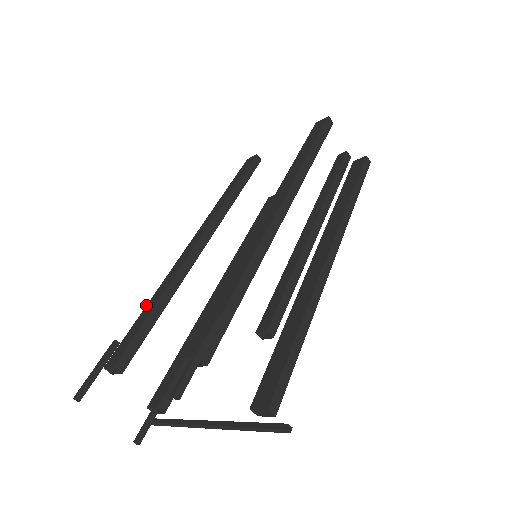
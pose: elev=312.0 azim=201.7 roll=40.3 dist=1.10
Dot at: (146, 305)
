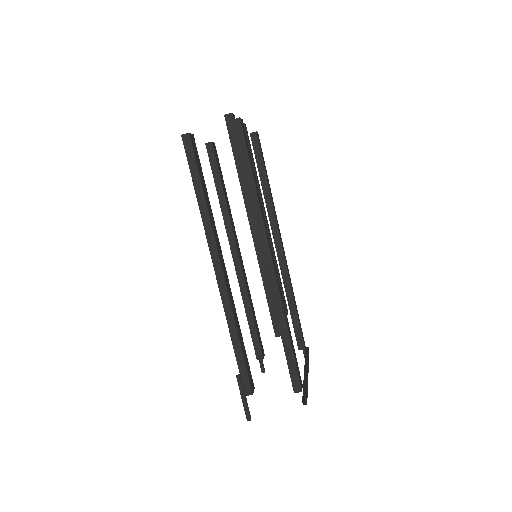
Dot at: occluded
